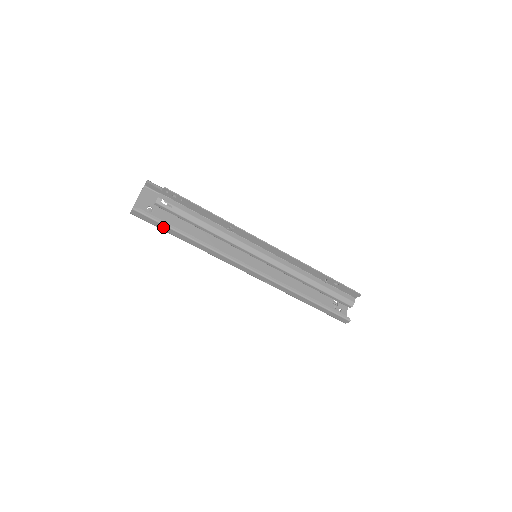
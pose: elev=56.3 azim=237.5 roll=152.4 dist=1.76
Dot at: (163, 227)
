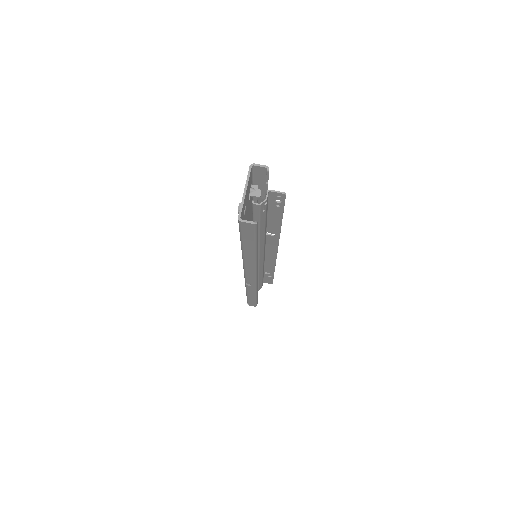
Dot at: (250, 241)
